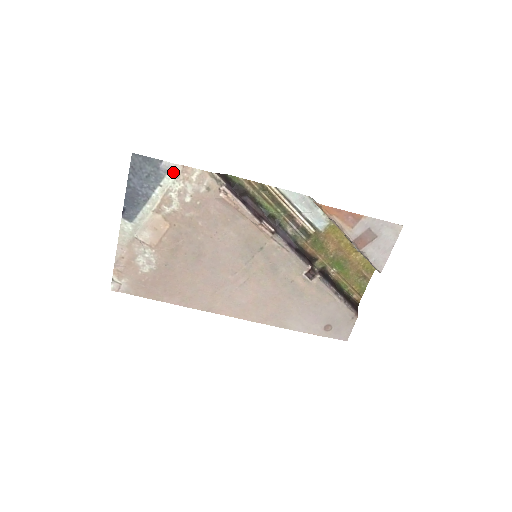
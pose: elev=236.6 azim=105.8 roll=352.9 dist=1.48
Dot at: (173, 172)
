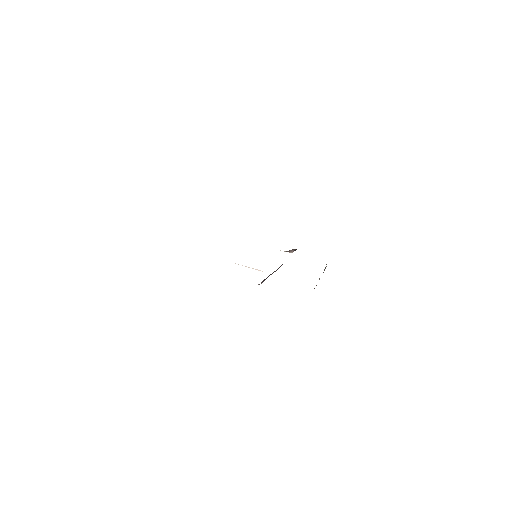
Dot at: occluded
